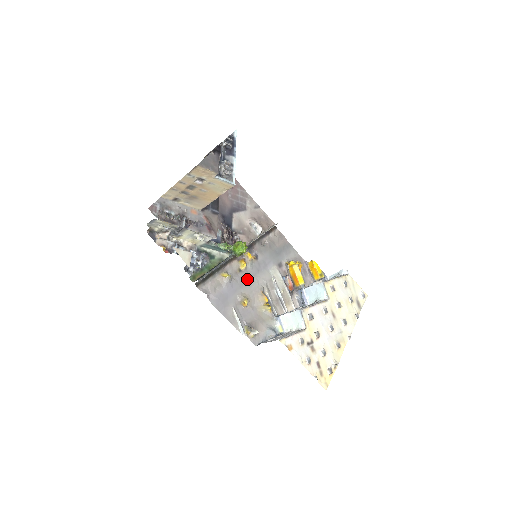
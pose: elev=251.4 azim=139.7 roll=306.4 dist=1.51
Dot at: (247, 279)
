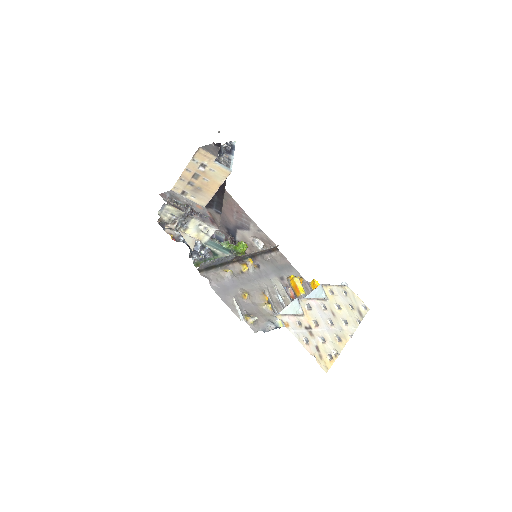
Dot at: (249, 280)
